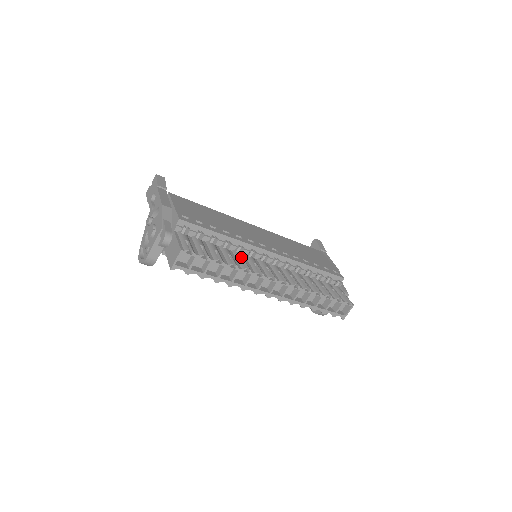
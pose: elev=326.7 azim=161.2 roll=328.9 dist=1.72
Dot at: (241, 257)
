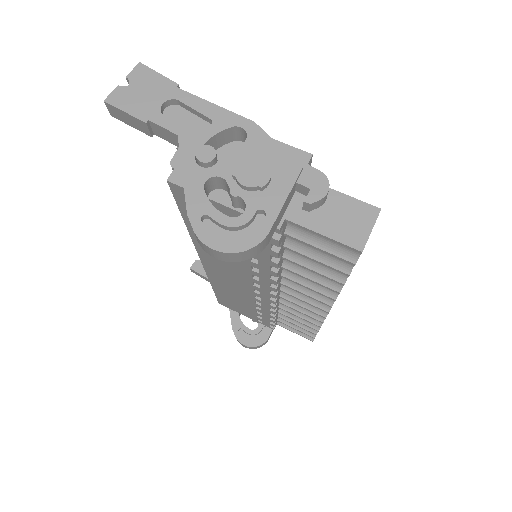
Dot at: occluded
